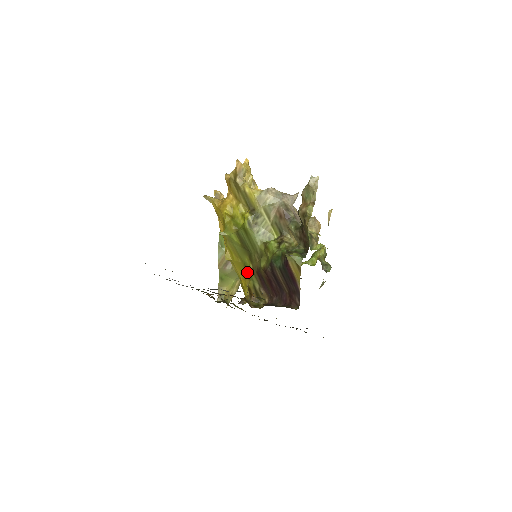
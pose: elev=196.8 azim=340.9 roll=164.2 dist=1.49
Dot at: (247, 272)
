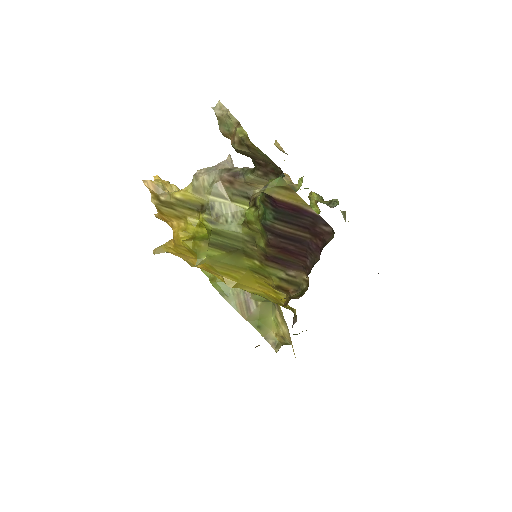
Dot at: (260, 274)
